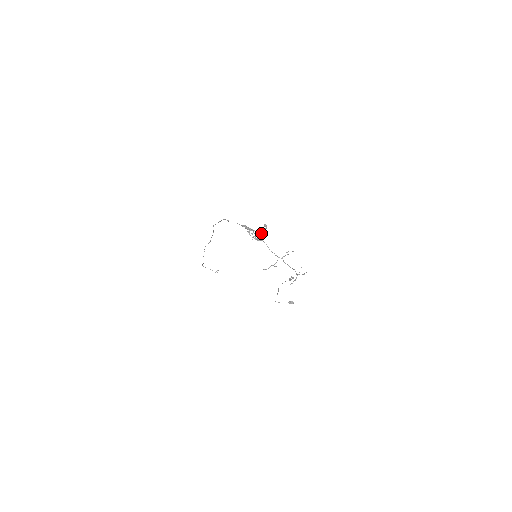
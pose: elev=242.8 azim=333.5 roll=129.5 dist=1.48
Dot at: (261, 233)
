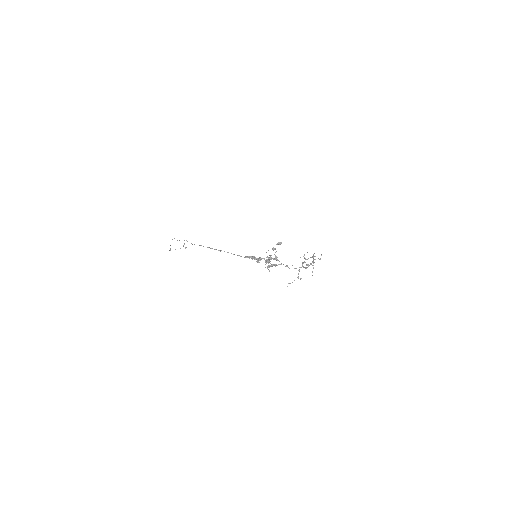
Dot at: (274, 259)
